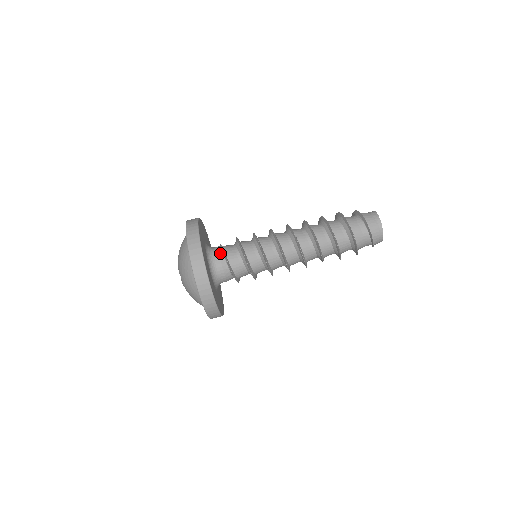
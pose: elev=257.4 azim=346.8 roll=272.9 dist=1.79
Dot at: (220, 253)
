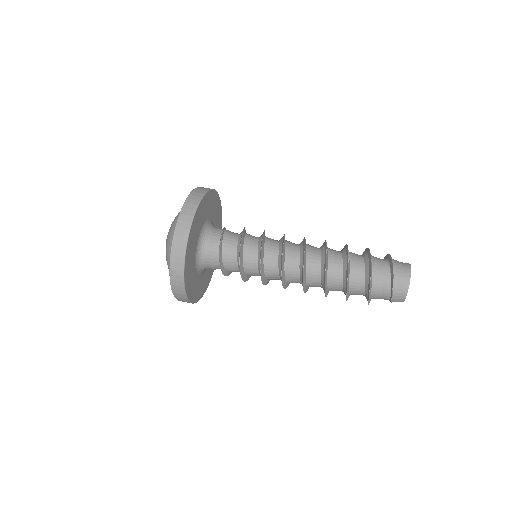
Dot at: (218, 233)
